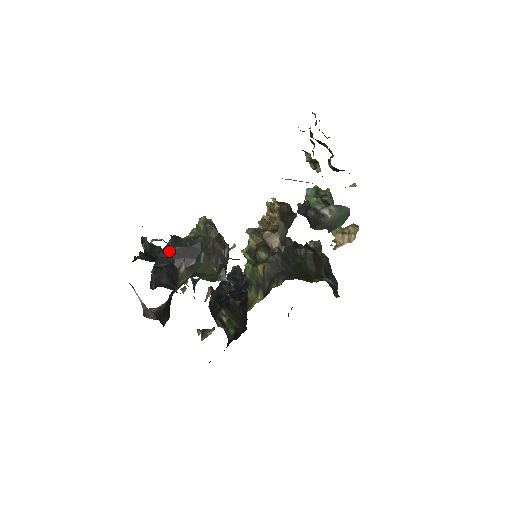
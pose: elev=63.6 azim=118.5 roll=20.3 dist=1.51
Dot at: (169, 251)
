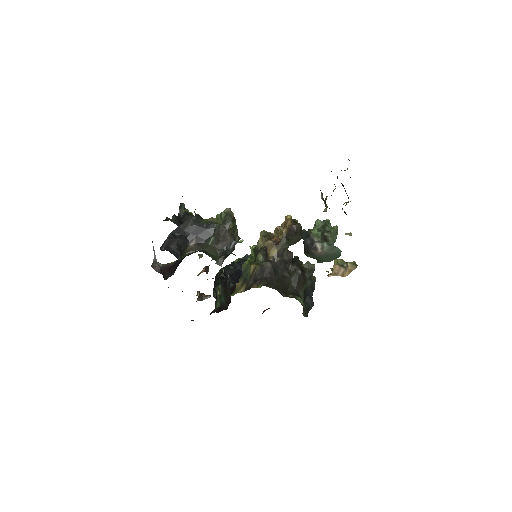
Dot at: (188, 226)
